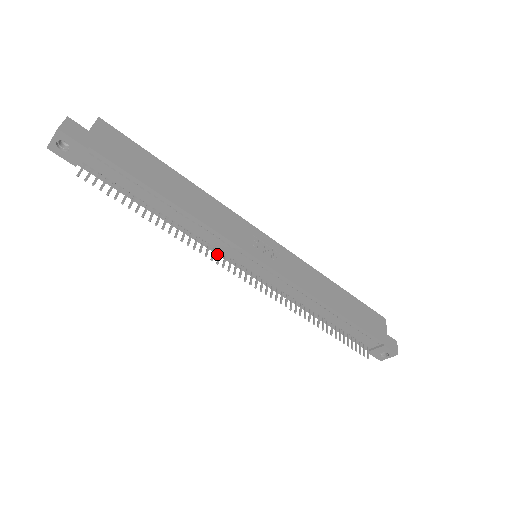
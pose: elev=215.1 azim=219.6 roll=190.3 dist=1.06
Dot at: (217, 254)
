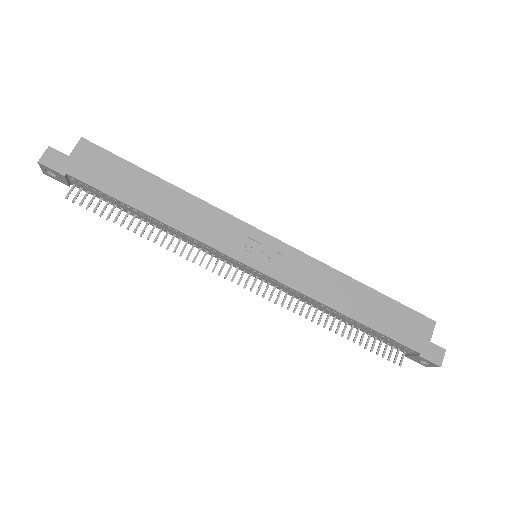
Dot at: (212, 256)
